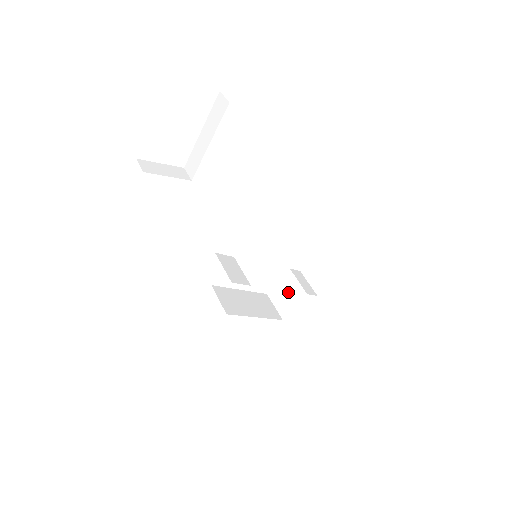
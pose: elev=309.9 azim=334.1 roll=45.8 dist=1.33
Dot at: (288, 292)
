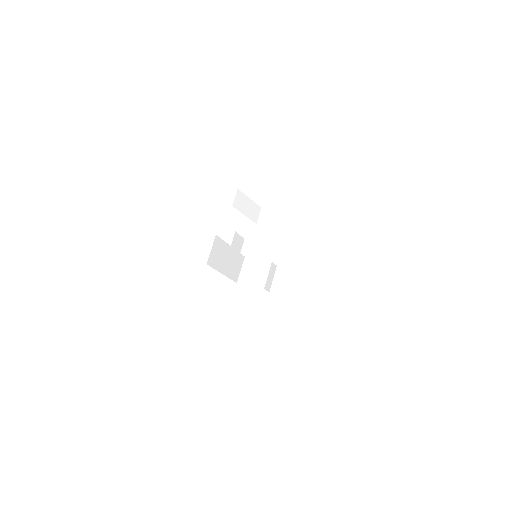
Dot at: (256, 273)
